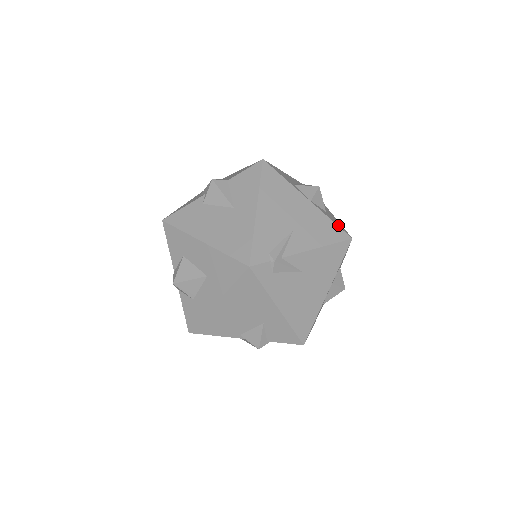
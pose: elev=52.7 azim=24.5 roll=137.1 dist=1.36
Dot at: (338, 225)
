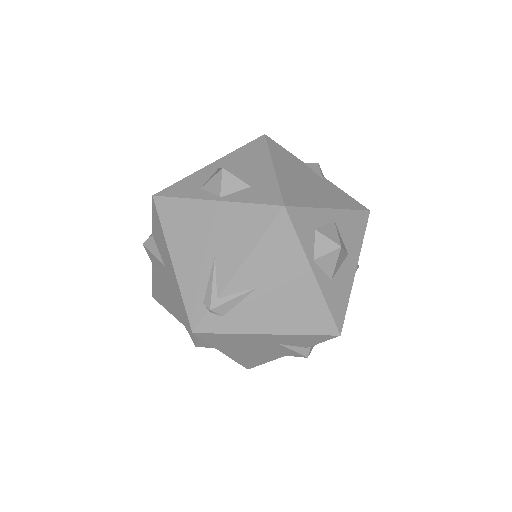
Dot at: (262, 201)
